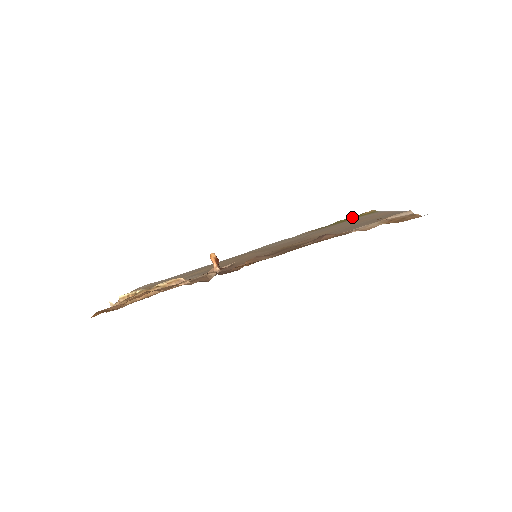
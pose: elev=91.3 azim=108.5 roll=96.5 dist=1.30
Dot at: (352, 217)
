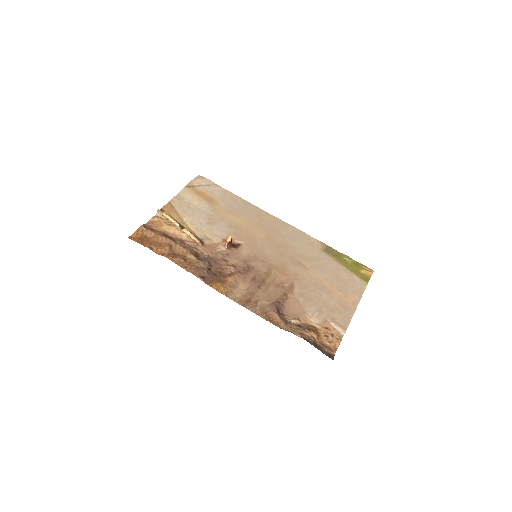
Dot at: (357, 263)
